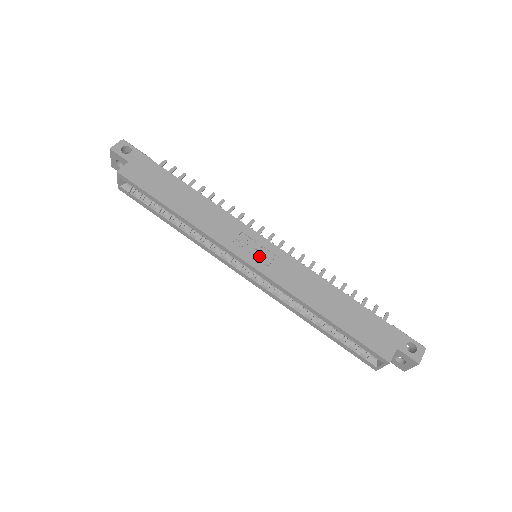
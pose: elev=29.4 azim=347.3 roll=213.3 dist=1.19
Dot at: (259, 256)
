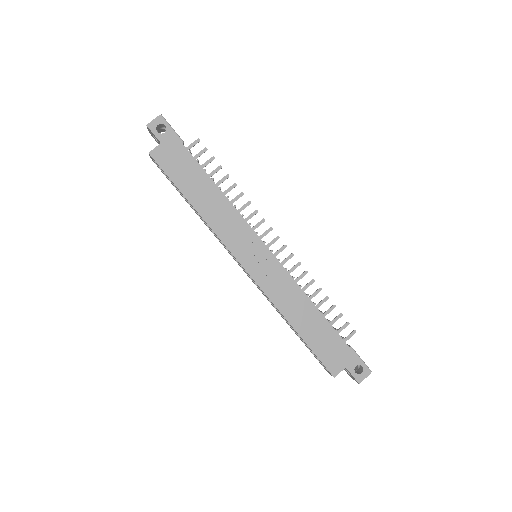
Dot at: (256, 262)
